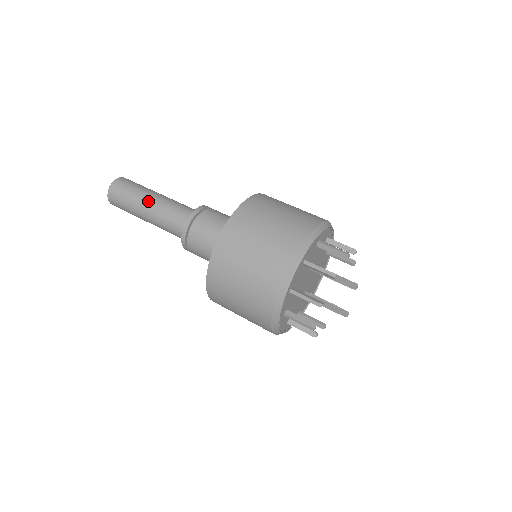
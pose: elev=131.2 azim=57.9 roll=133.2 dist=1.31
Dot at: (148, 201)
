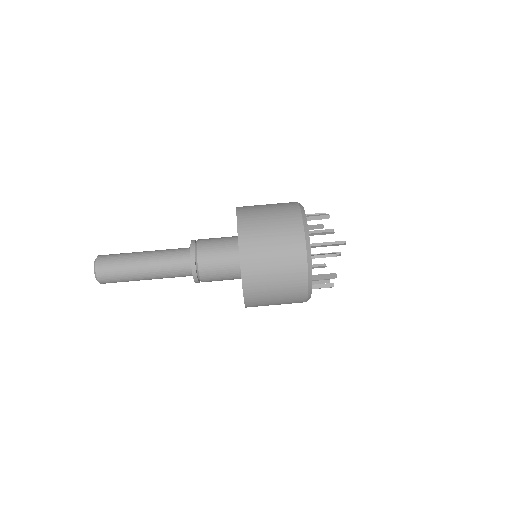
Dot at: (142, 269)
